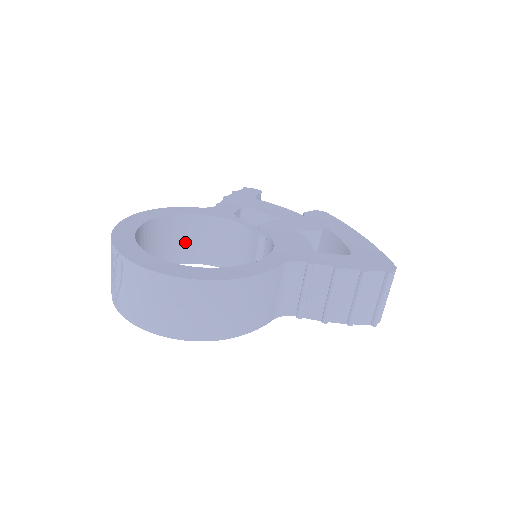
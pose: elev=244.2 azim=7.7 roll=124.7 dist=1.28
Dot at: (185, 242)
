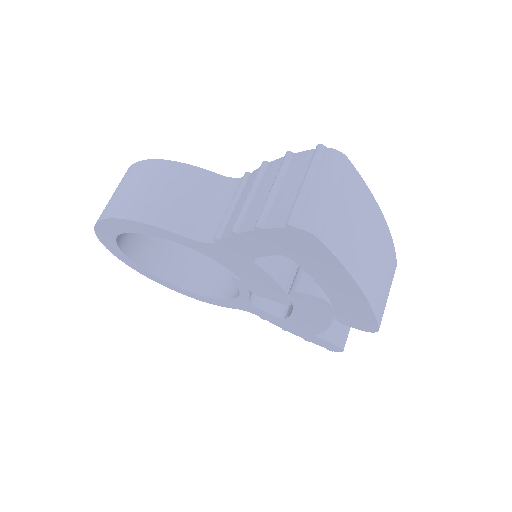
Dot at: (223, 276)
